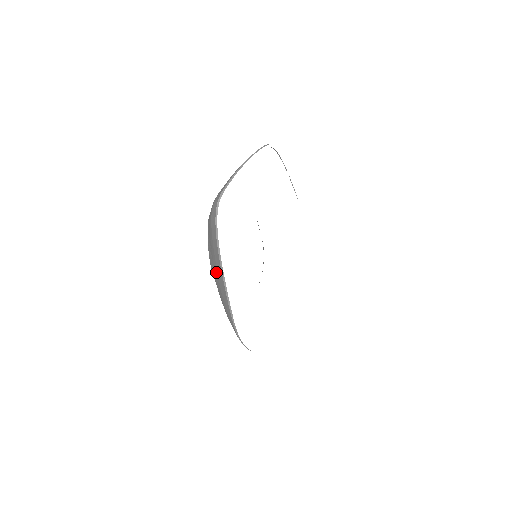
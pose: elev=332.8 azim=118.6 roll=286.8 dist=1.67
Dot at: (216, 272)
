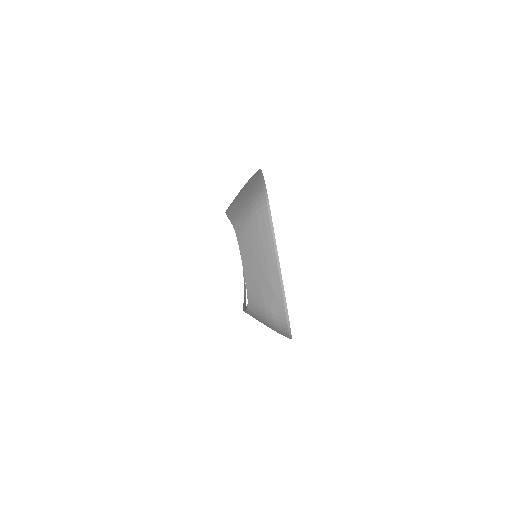
Dot at: occluded
